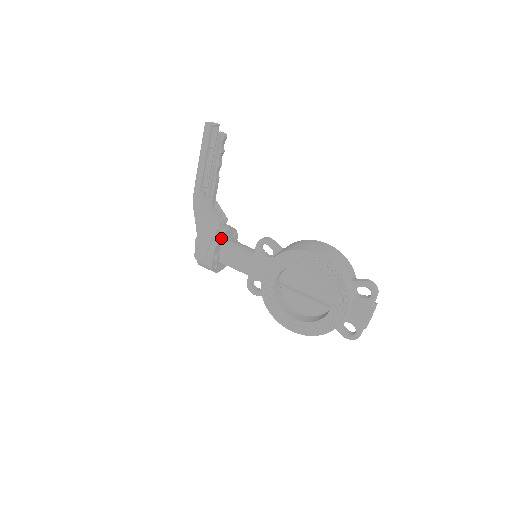
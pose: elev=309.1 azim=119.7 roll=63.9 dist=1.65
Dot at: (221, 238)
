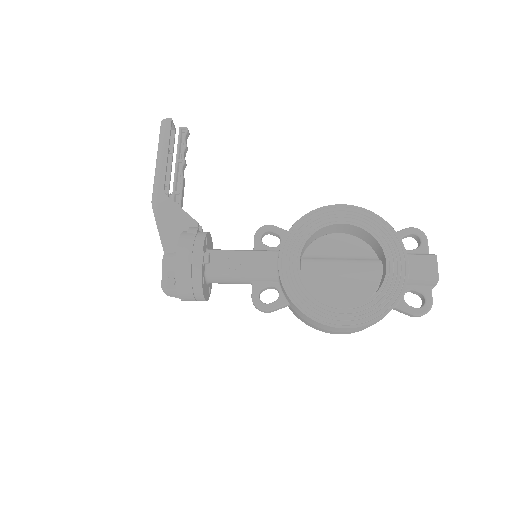
Dot at: (206, 235)
